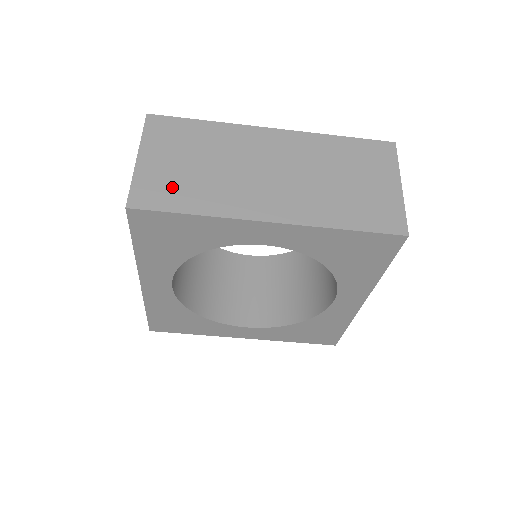
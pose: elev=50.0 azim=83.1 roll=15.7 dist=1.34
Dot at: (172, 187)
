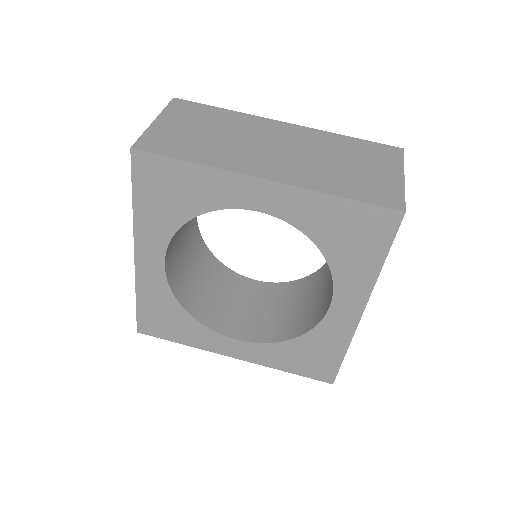
Dot at: (179, 142)
